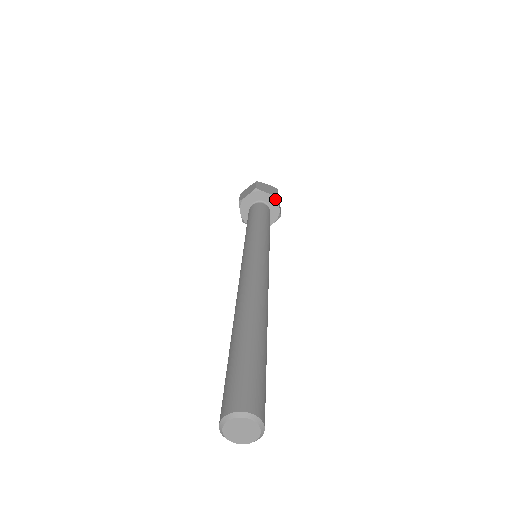
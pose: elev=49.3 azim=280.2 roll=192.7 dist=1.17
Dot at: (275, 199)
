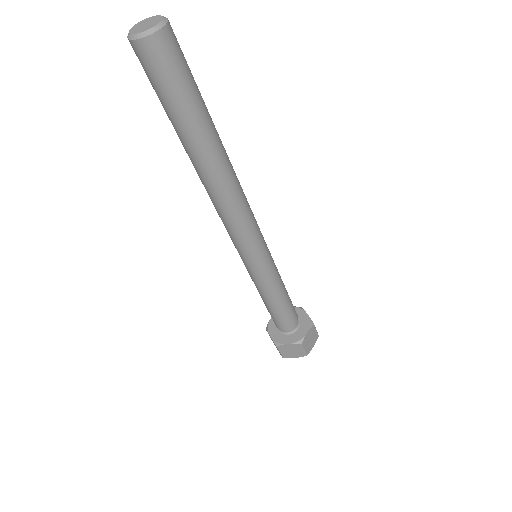
Dot at: (300, 309)
